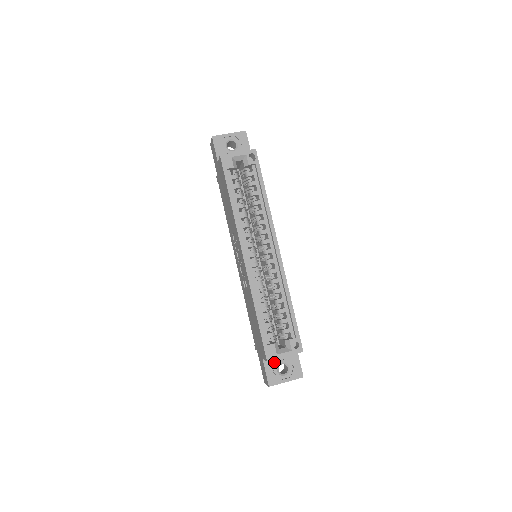
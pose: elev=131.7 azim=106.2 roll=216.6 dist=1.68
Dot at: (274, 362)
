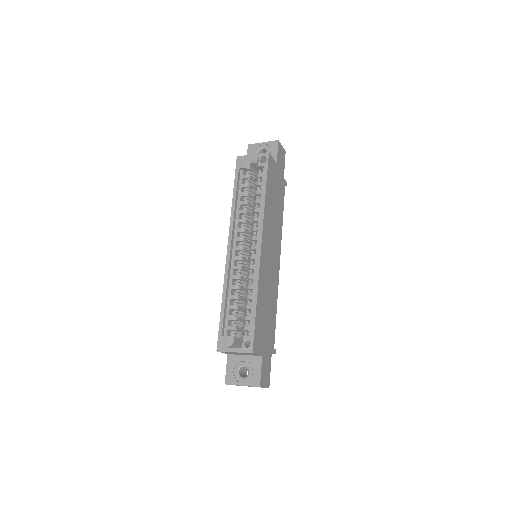
Dot at: (237, 361)
